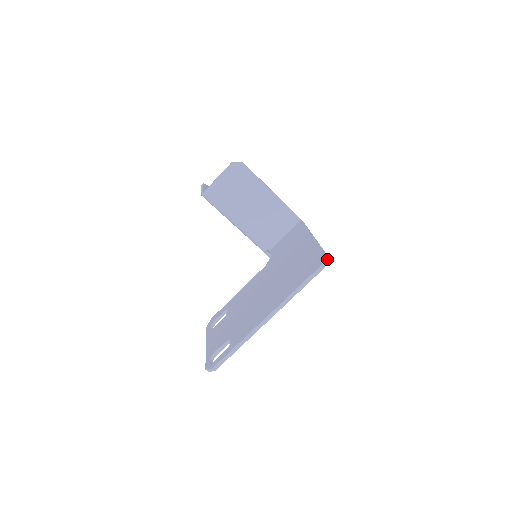
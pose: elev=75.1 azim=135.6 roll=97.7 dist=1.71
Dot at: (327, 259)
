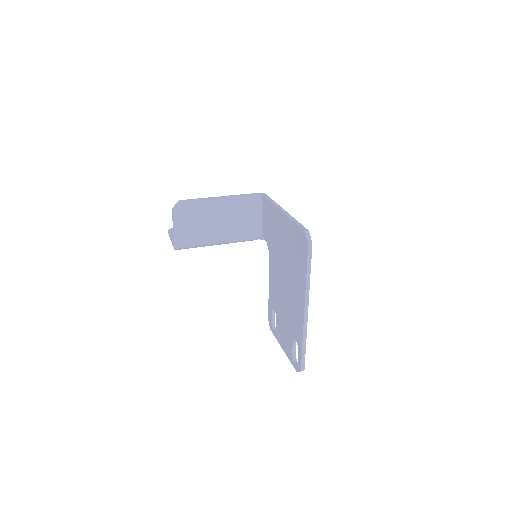
Dot at: (308, 234)
